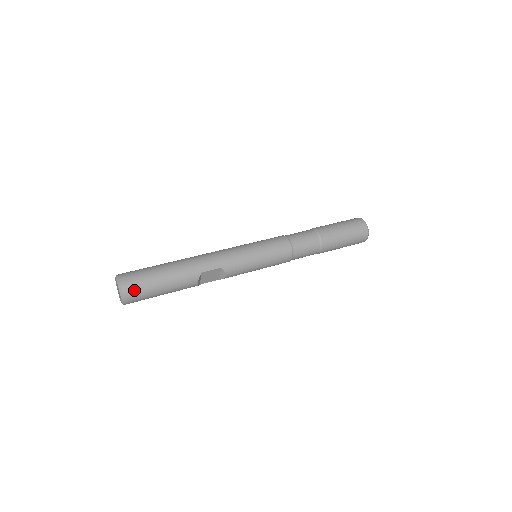
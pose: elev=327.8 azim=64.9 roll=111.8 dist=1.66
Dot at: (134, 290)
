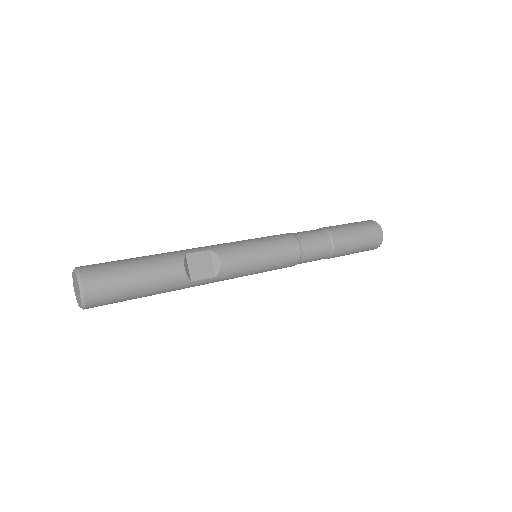
Dot at: (95, 270)
